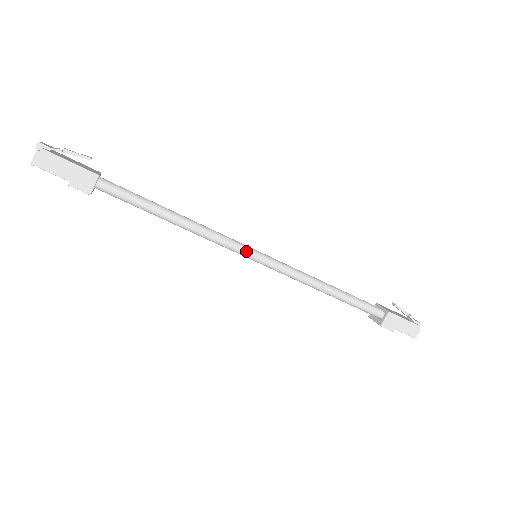
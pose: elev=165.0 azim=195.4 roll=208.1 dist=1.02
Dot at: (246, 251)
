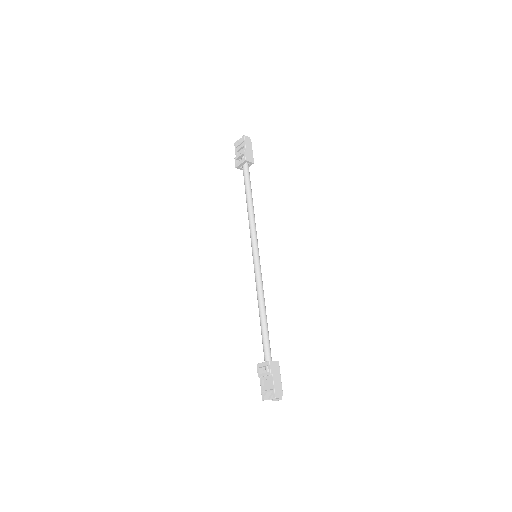
Dot at: occluded
